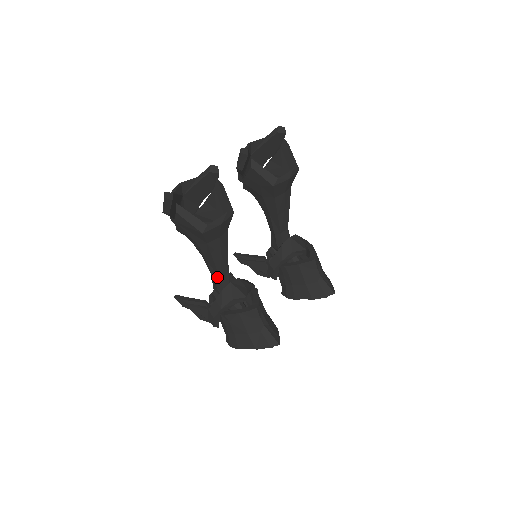
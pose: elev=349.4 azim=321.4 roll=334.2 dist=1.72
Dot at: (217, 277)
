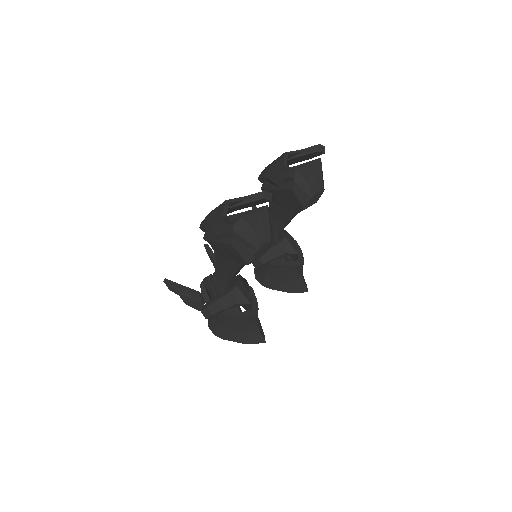
Dot at: (226, 281)
